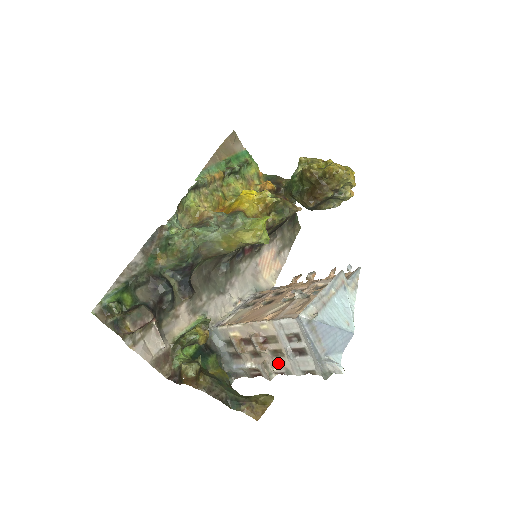
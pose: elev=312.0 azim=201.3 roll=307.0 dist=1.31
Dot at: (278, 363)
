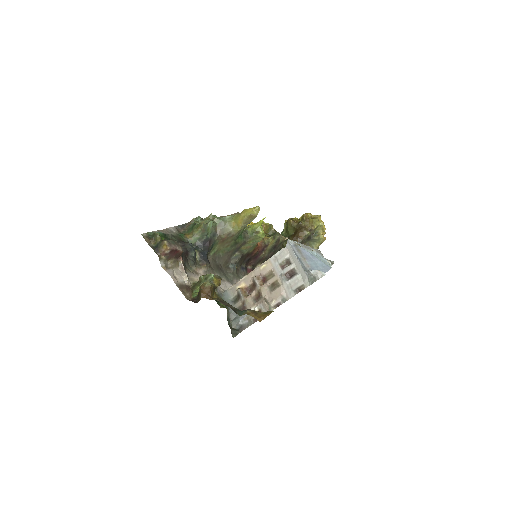
Dot at: (275, 294)
